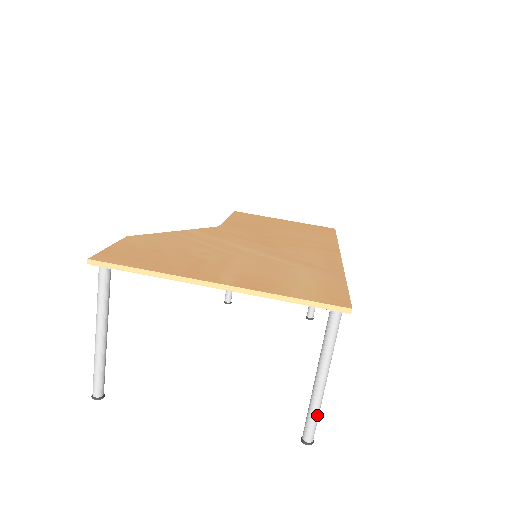
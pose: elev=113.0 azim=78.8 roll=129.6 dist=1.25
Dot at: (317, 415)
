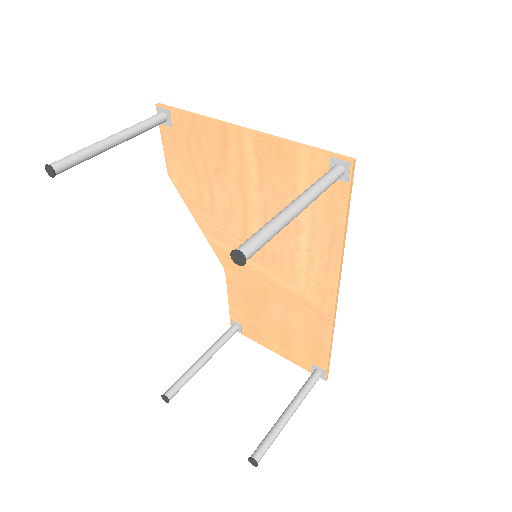
Dot at: (270, 230)
